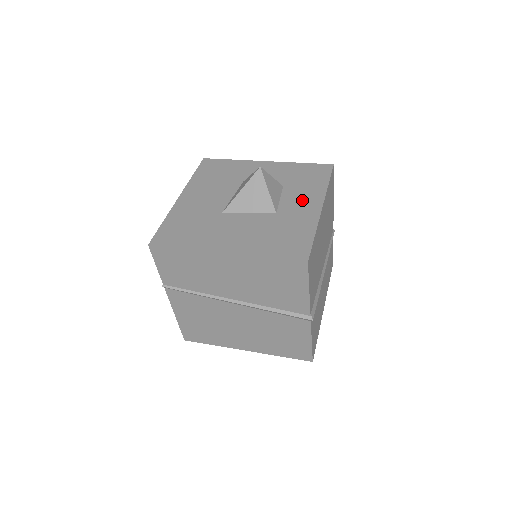
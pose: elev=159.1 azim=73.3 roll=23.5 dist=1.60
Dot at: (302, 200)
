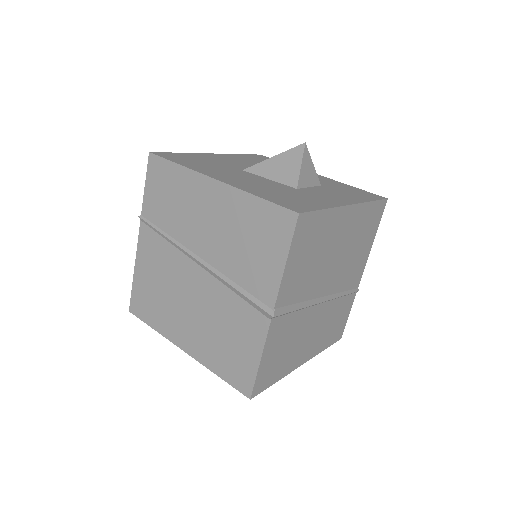
Dot at: (333, 195)
